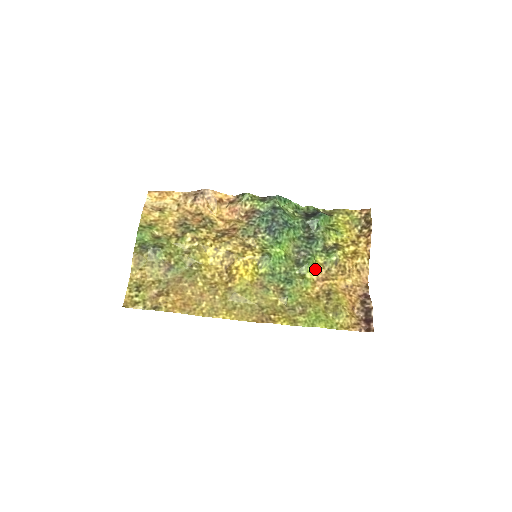
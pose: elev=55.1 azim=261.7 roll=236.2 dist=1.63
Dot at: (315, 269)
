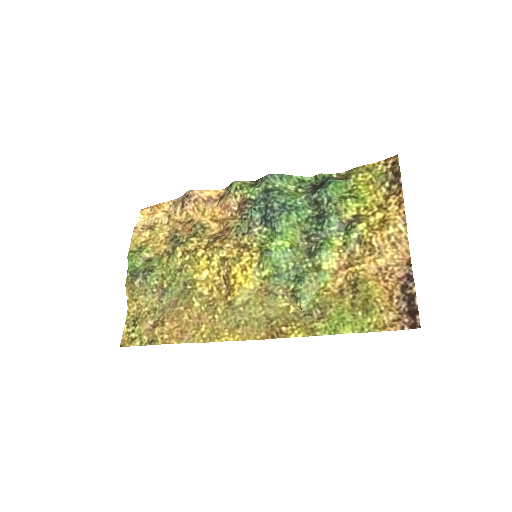
Dot at: (333, 255)
